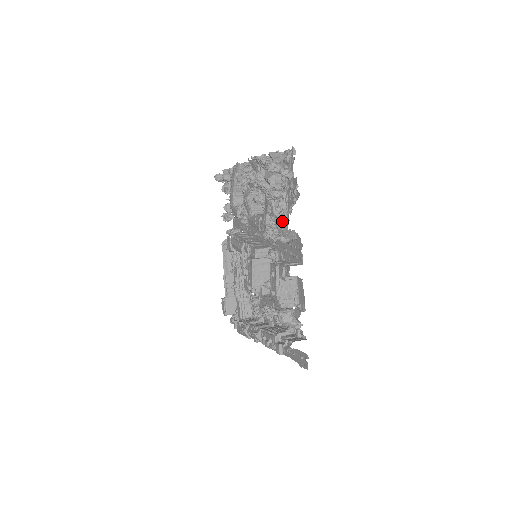
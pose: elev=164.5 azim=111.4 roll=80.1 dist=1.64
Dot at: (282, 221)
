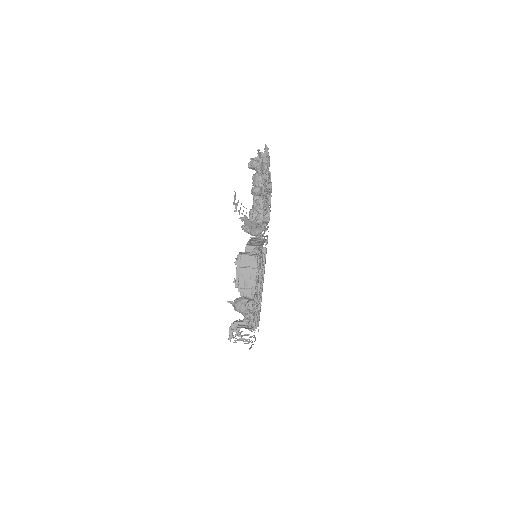
Dot at: (261, 217)
